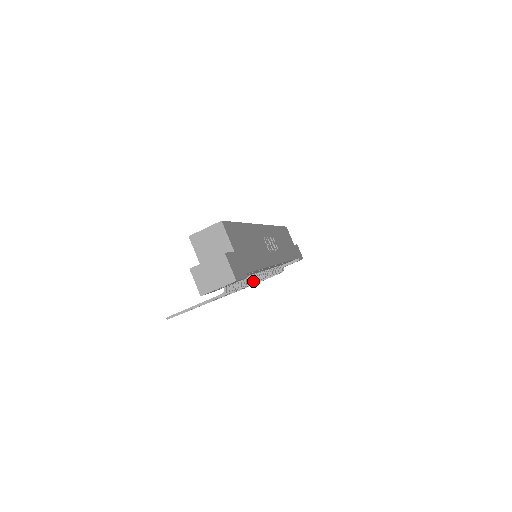
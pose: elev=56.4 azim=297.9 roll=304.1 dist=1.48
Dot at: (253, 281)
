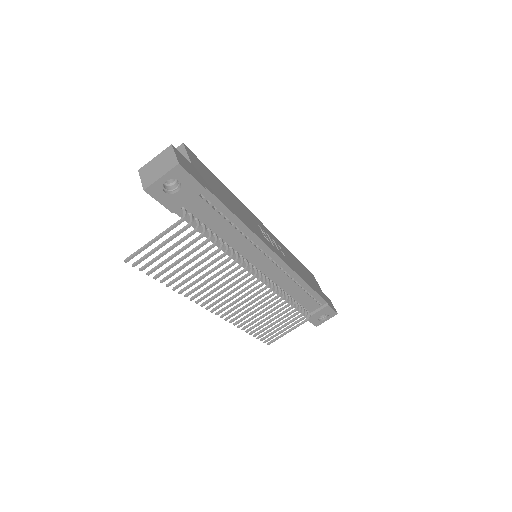
Dot at: (243, 262)
